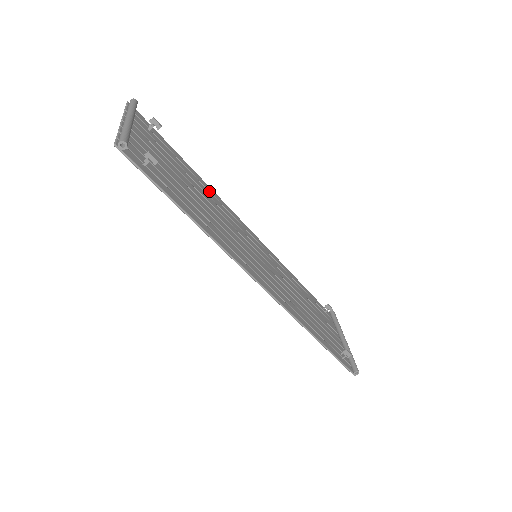
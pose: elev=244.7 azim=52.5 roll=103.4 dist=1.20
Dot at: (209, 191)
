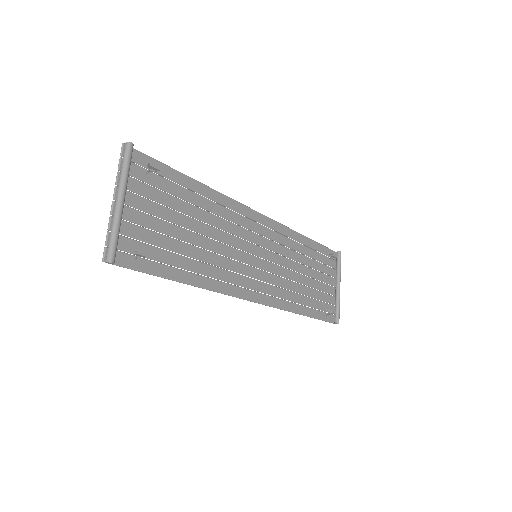
Dot at: (215, 201)
